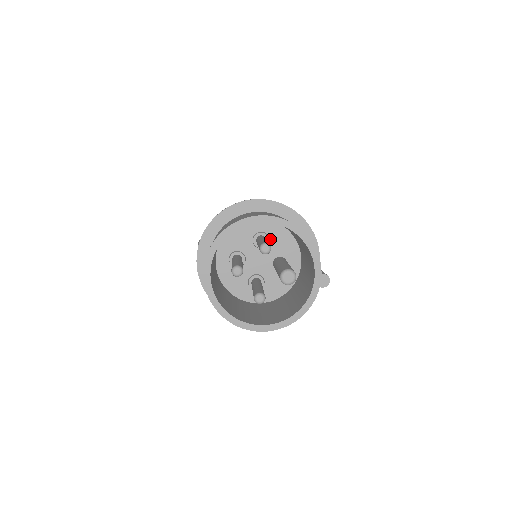
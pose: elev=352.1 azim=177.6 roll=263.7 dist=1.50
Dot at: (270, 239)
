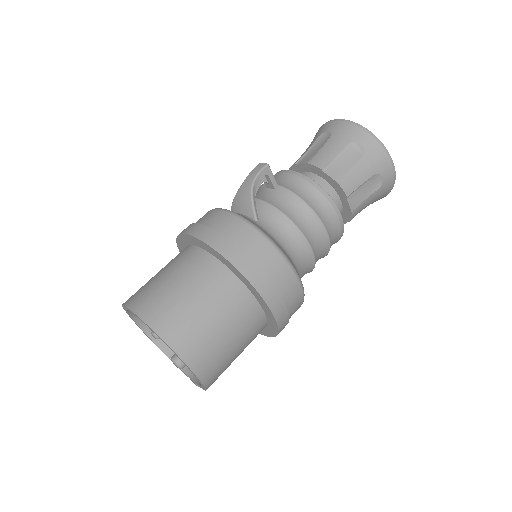
Dot at: occluded
